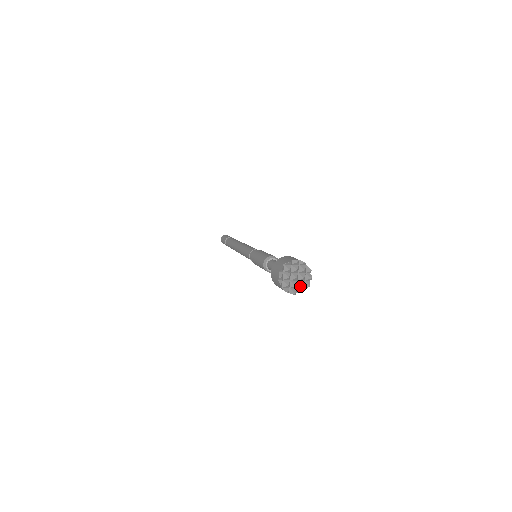
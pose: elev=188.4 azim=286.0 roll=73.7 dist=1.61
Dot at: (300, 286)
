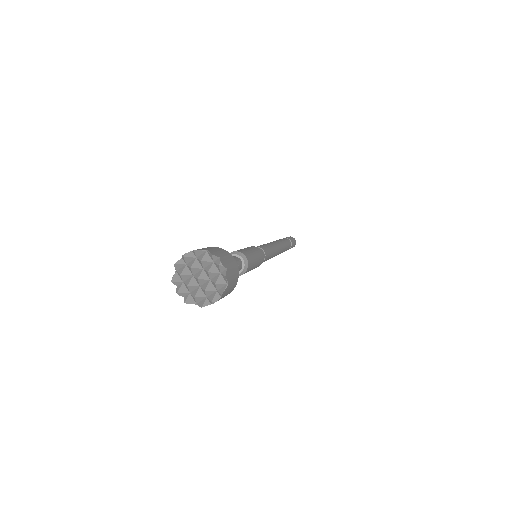
Dot at: (214, 286)
